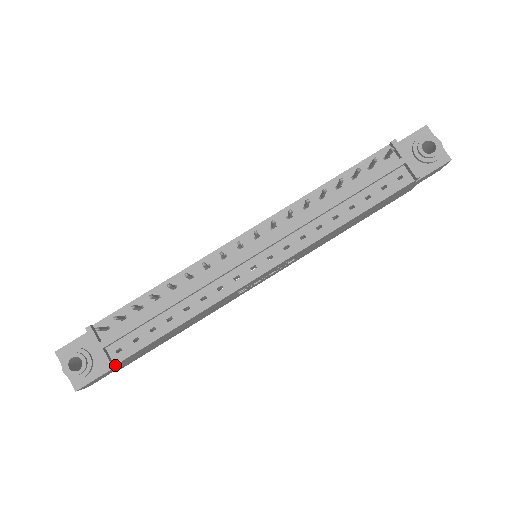
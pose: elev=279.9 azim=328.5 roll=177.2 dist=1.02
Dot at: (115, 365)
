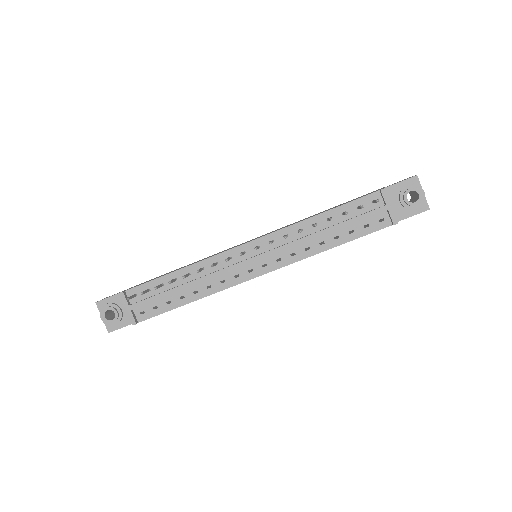
Dot at: (138, 322)
